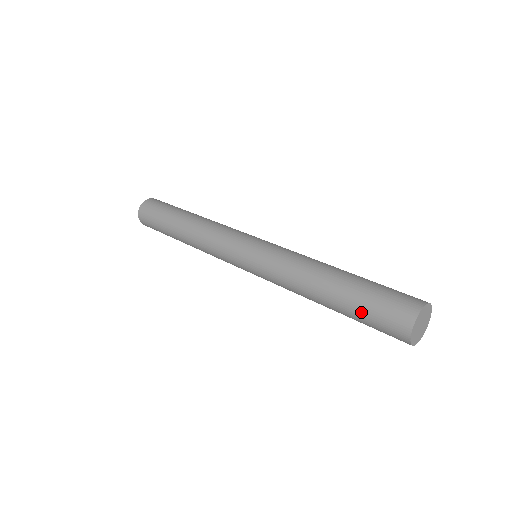
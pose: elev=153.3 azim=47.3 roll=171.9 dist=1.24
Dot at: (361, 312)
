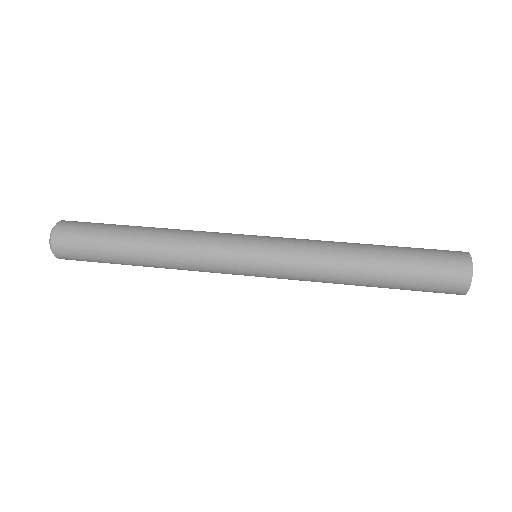
Dot at: (416, 272)
